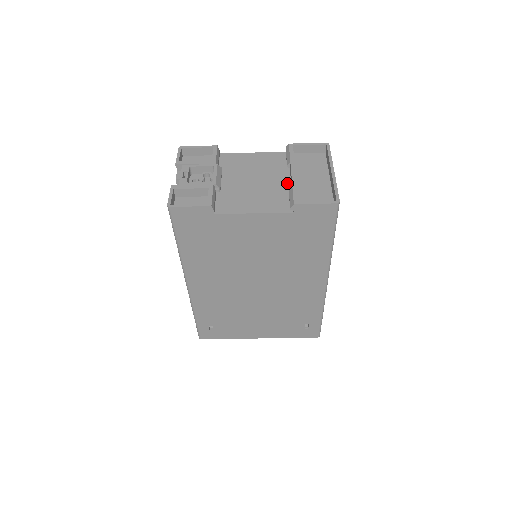
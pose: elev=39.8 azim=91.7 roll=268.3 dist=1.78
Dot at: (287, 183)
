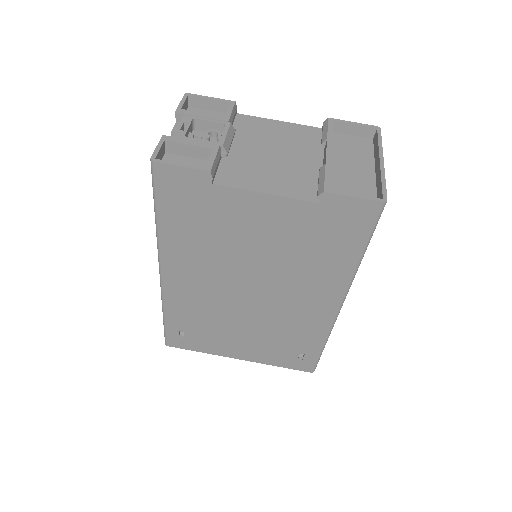
Dot at: (318, 165)
